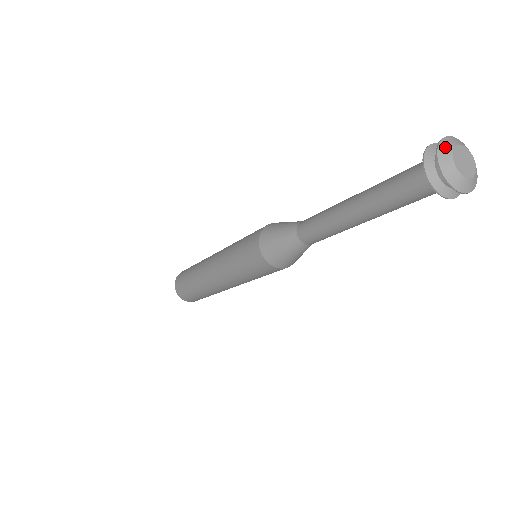
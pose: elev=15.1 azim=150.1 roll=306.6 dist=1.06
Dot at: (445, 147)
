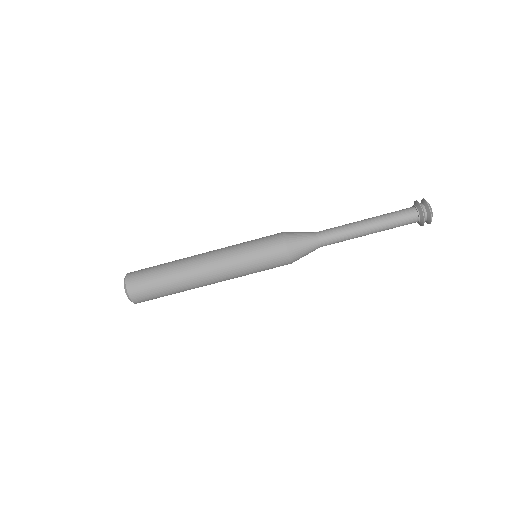
Dot at: (428, 203)
